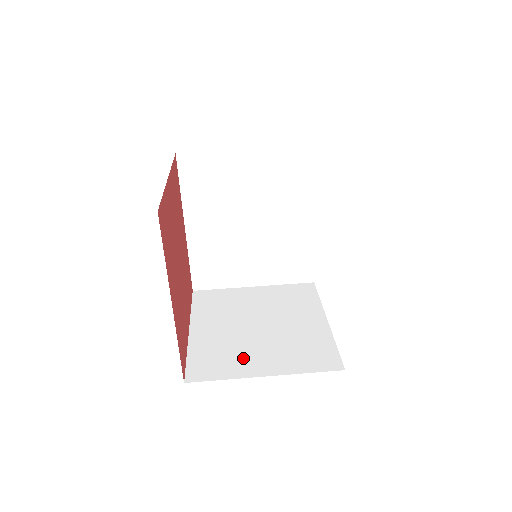
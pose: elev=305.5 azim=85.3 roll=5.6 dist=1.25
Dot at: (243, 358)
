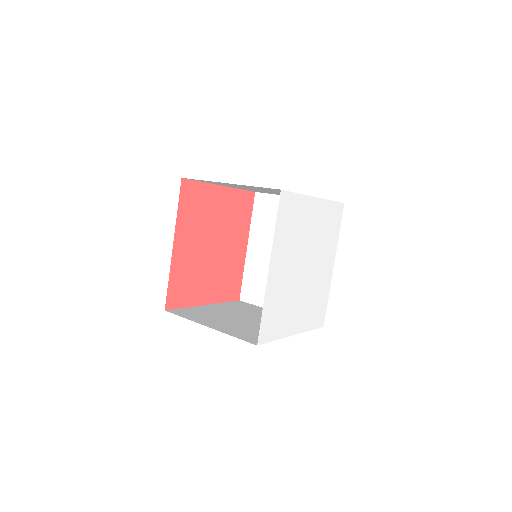
Dot at: (210, 319)
